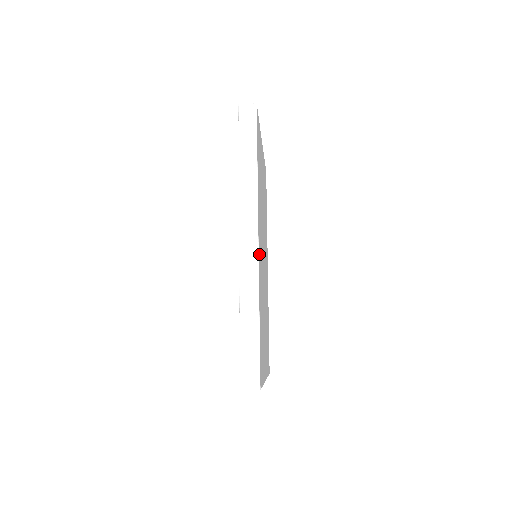
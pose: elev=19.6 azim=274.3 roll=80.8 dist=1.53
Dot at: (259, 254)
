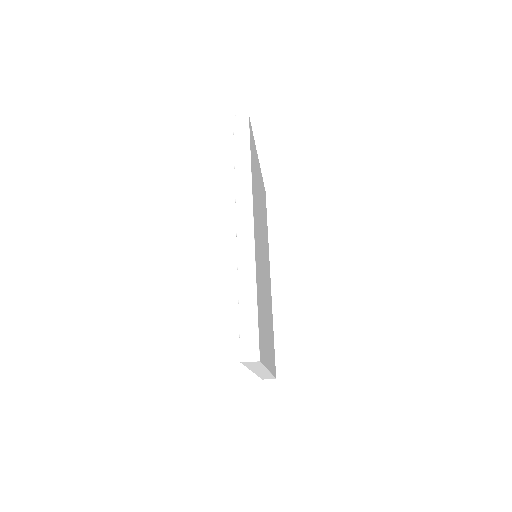
Dot at: (255, 240)
